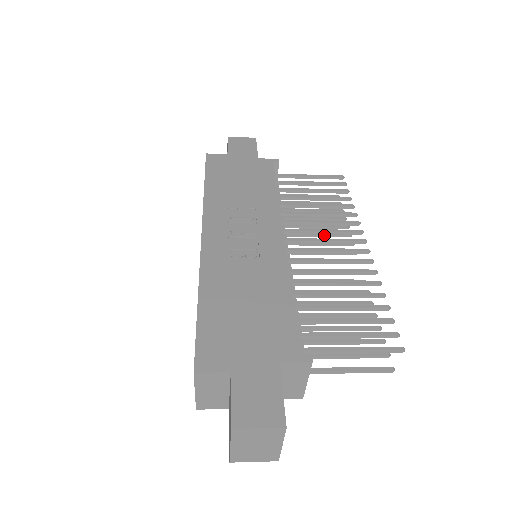
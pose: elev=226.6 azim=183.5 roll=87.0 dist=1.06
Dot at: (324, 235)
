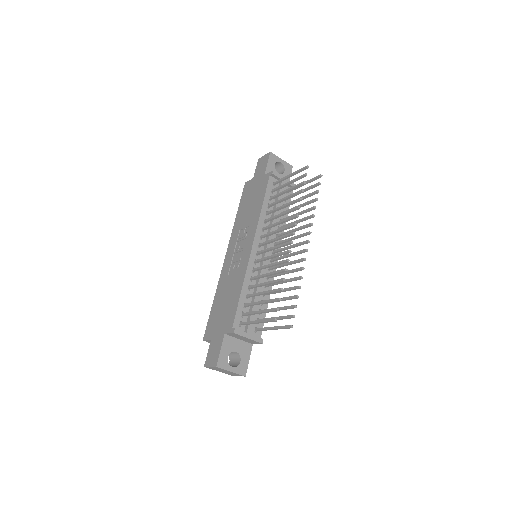
Dot at: (299, 221)
